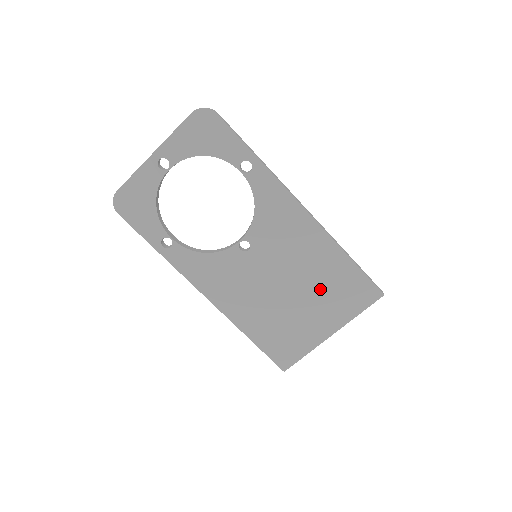
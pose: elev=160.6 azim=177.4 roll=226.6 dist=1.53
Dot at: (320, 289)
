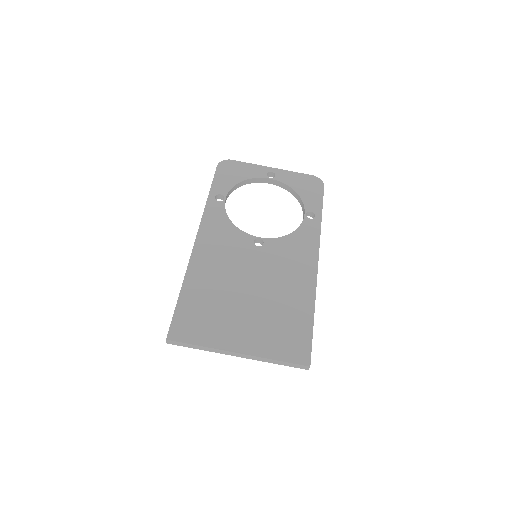
Dot at: (271, 313)
